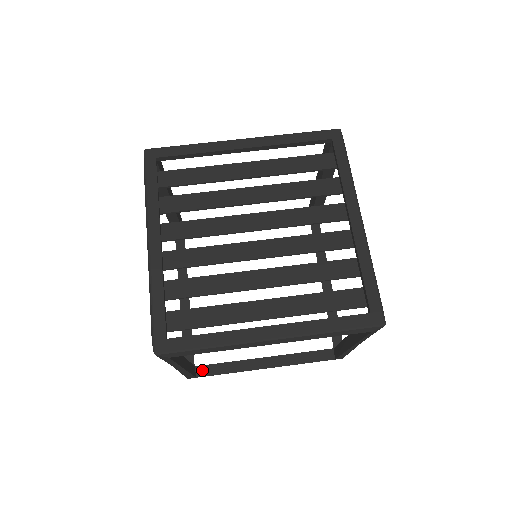
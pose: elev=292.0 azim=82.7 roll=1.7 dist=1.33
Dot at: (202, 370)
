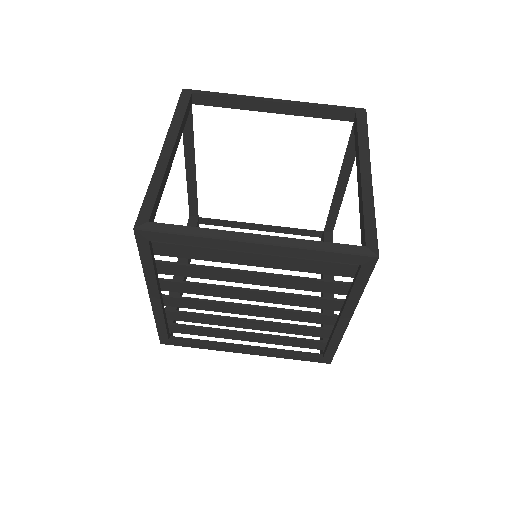
Dot at: (205, 221)
